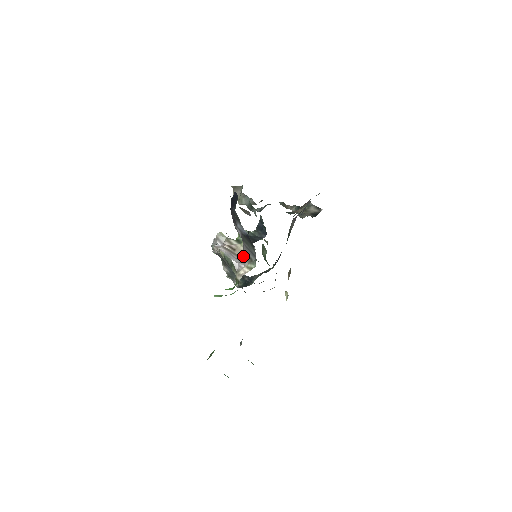
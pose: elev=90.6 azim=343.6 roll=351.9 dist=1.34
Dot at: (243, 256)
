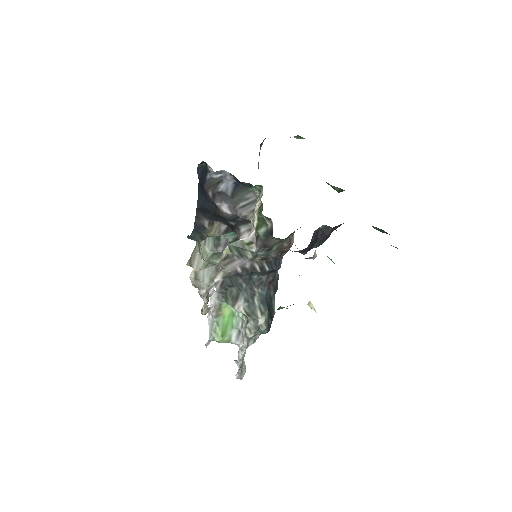
Dot at: occluded
